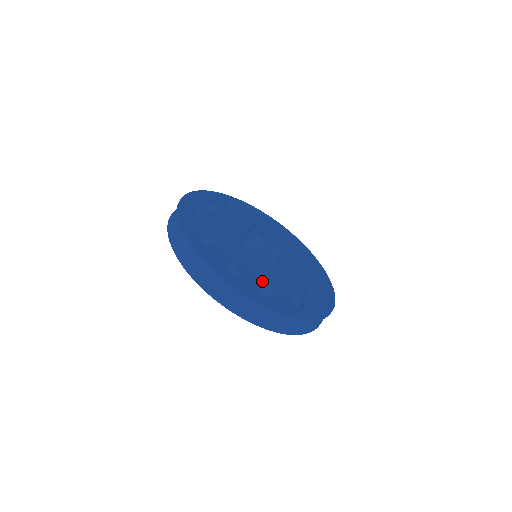
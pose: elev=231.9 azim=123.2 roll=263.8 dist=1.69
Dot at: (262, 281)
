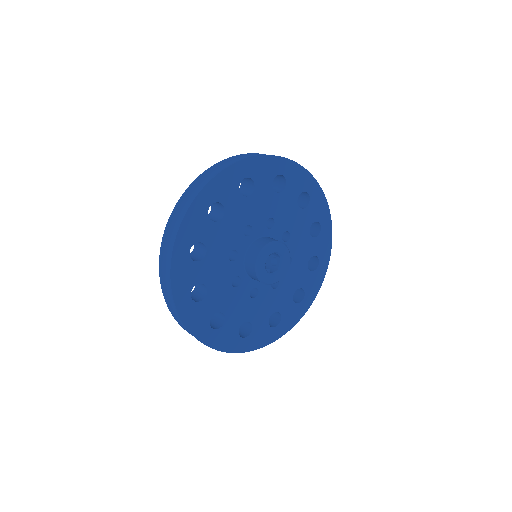
Dot at: (246, 317)
